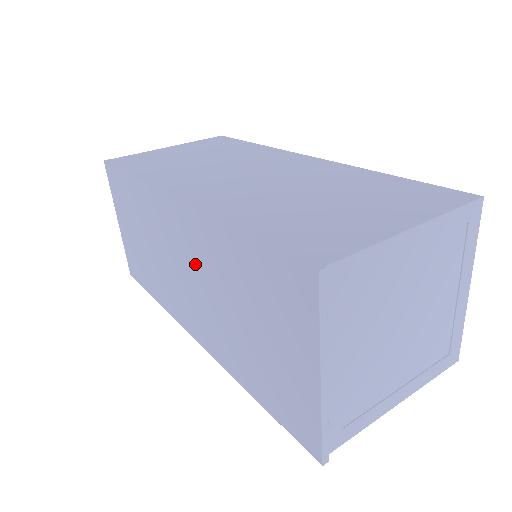
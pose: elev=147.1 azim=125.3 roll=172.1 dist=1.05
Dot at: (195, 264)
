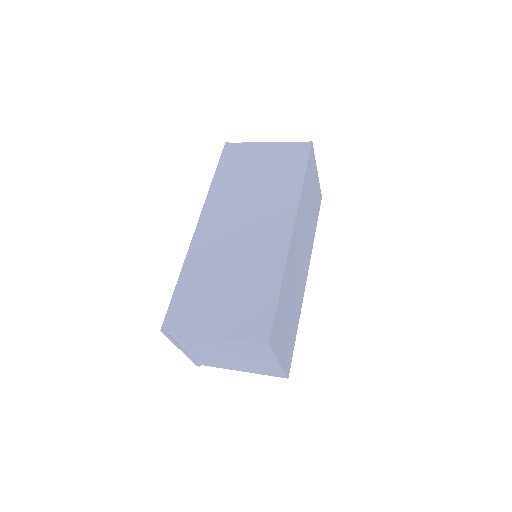
Dot at: occluded
